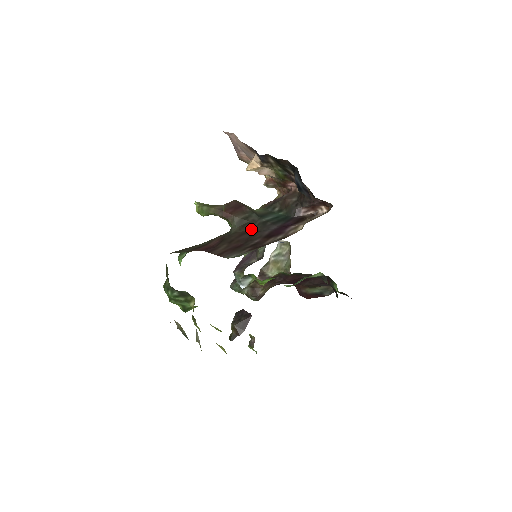
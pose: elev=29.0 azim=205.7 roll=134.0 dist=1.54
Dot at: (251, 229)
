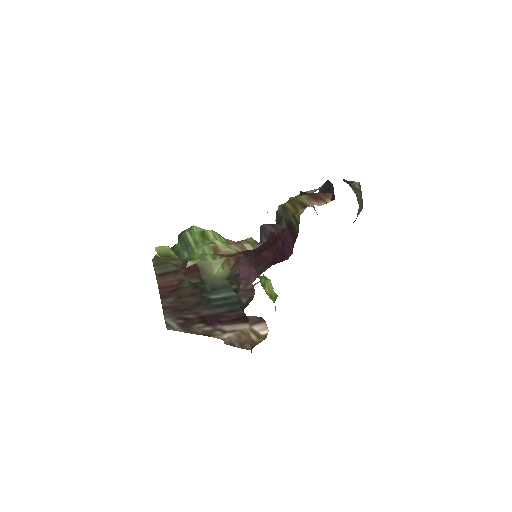
Dot at: (200, 295)
